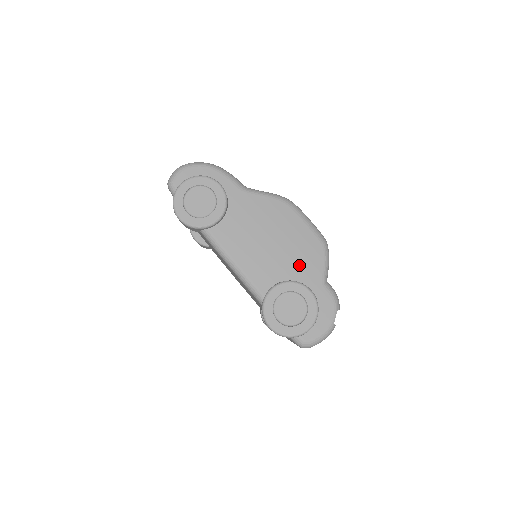
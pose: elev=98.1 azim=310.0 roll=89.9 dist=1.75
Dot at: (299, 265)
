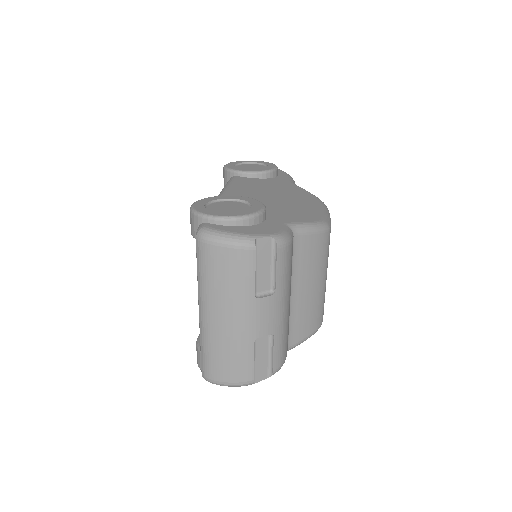
Dot at: (279, 210)
